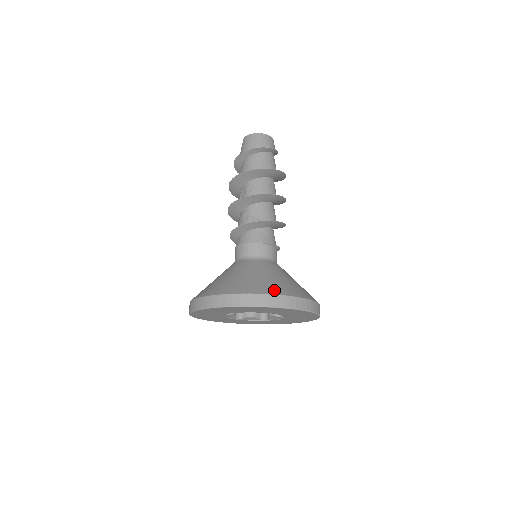
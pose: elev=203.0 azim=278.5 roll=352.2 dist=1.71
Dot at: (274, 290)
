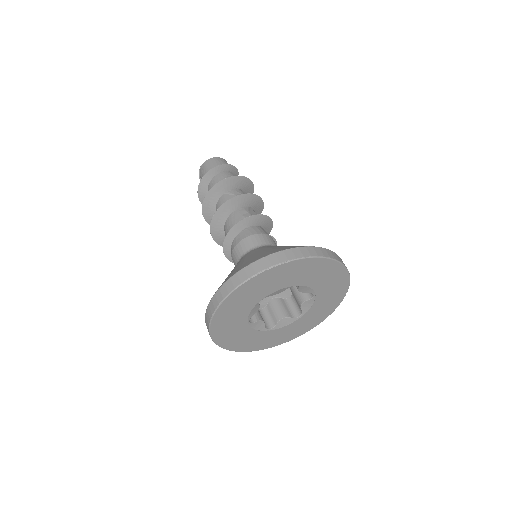
Dot at: occluded
